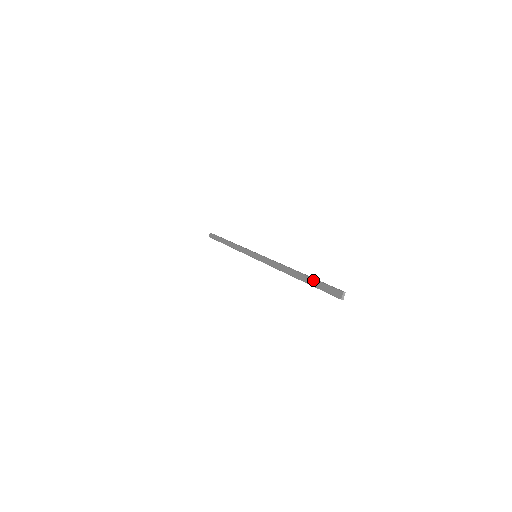
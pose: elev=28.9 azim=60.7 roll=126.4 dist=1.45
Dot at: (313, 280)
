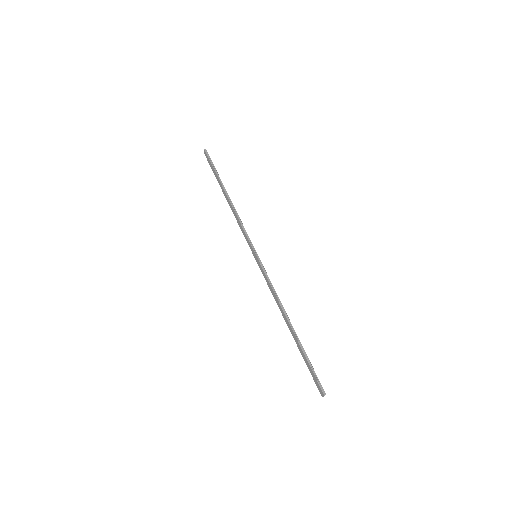
Dot at: (304, 355)
